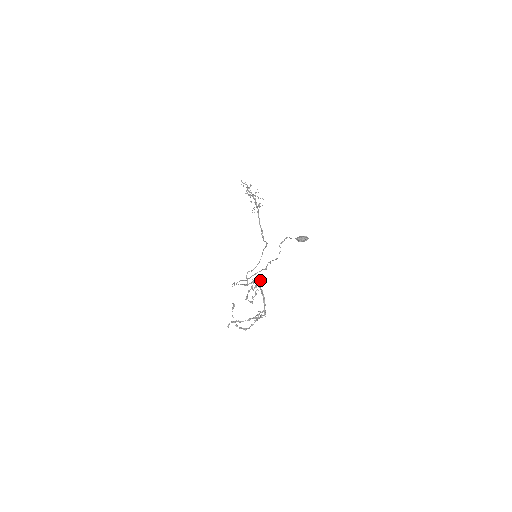
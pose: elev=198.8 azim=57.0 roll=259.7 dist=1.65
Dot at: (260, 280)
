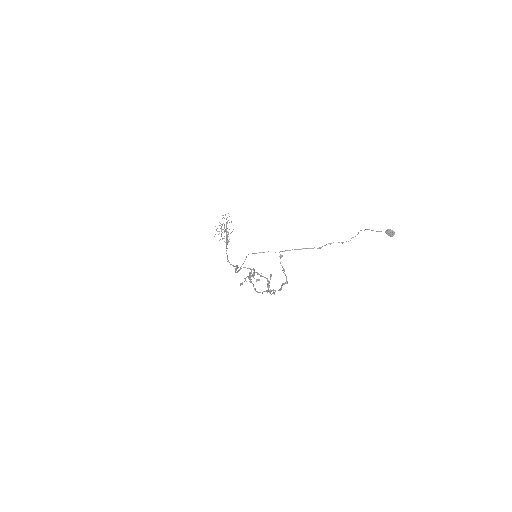
Dot at: occluded
